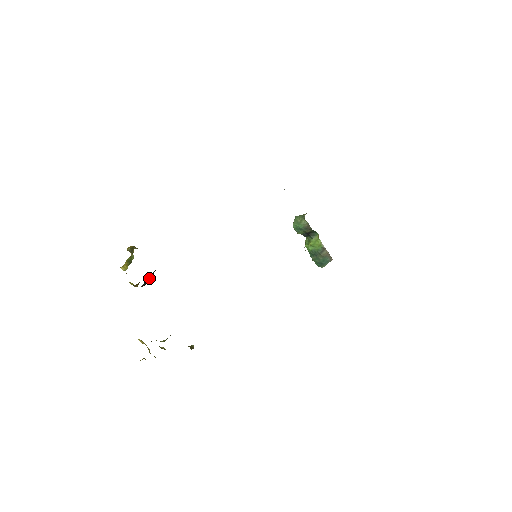
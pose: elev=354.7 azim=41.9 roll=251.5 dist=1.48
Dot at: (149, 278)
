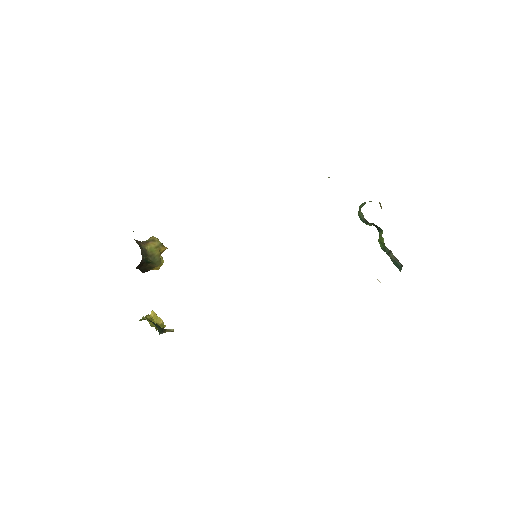
Dot at: (144, 268)
